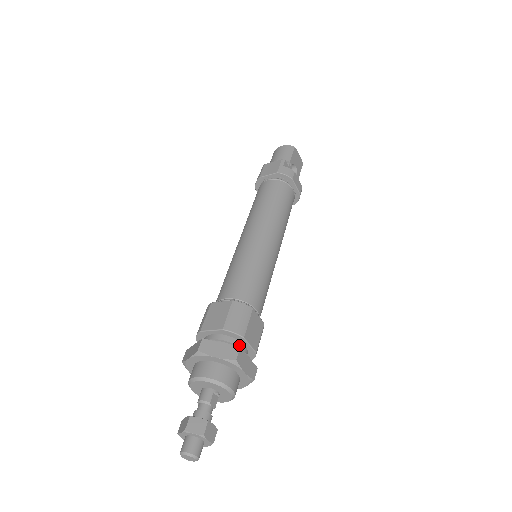
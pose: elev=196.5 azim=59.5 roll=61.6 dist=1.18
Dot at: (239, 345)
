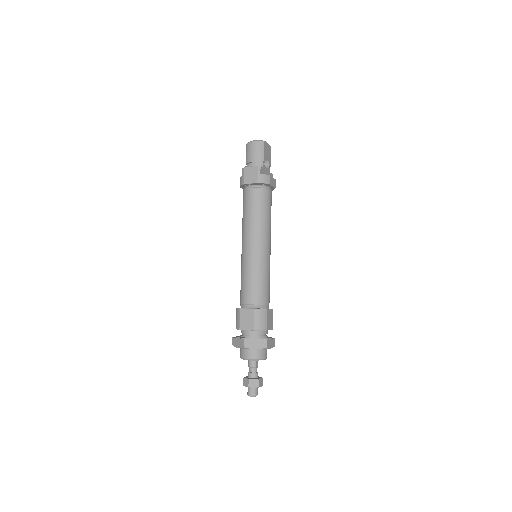
Dot at: (264, 333)
